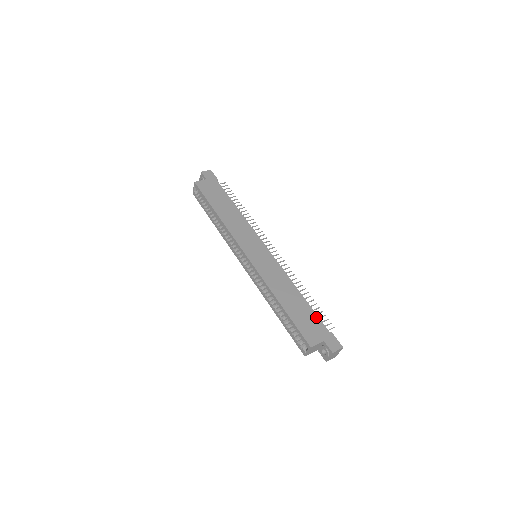
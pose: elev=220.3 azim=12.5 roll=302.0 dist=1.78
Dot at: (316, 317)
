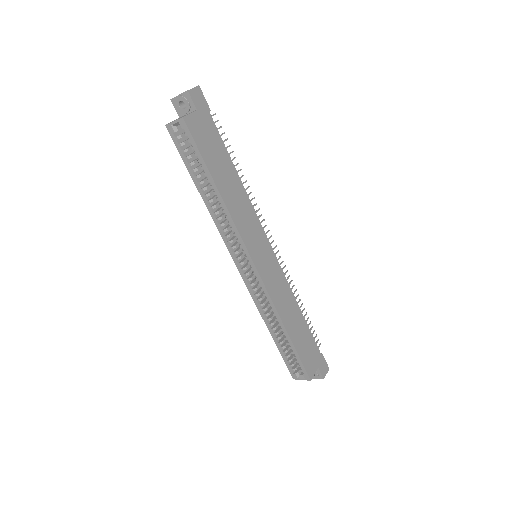
Dot at: (313, 340)
